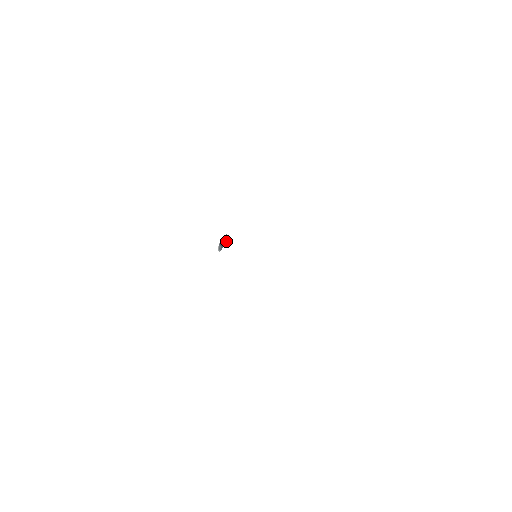
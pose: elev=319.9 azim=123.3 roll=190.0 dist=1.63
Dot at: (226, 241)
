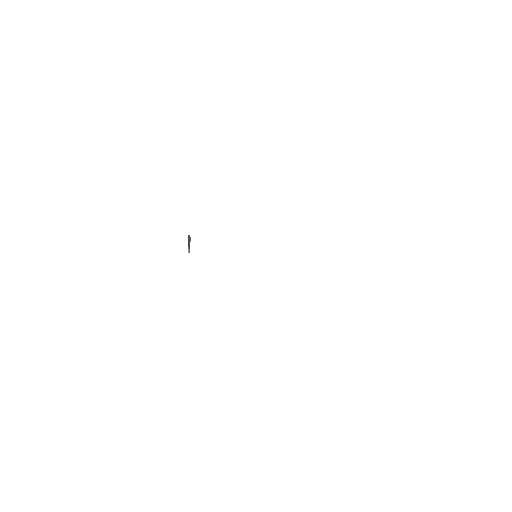
Dot at: (190, 240)
